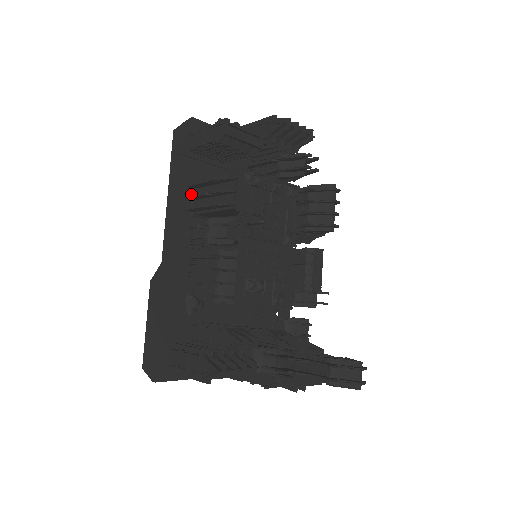
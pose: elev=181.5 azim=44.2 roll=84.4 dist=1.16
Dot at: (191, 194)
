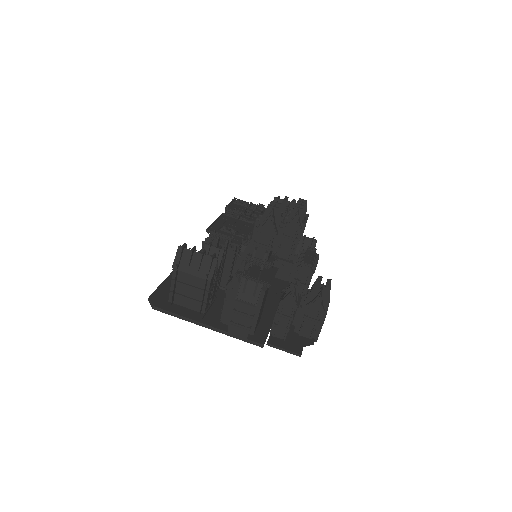
Dot at: occluded
